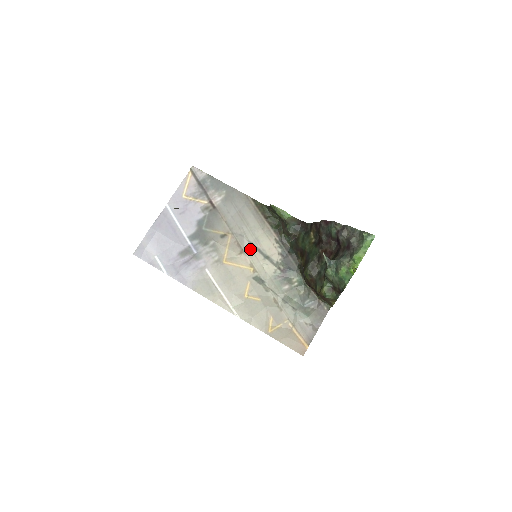
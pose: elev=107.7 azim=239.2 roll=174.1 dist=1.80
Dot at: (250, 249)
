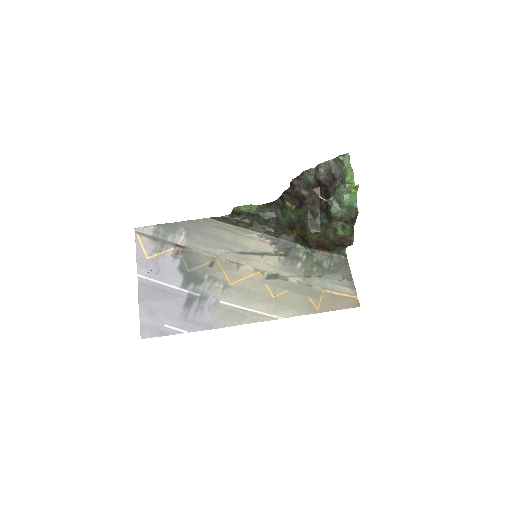
Dot at: (244, 258)
